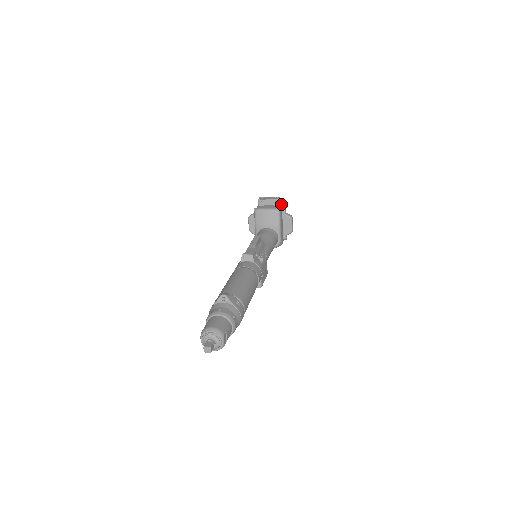
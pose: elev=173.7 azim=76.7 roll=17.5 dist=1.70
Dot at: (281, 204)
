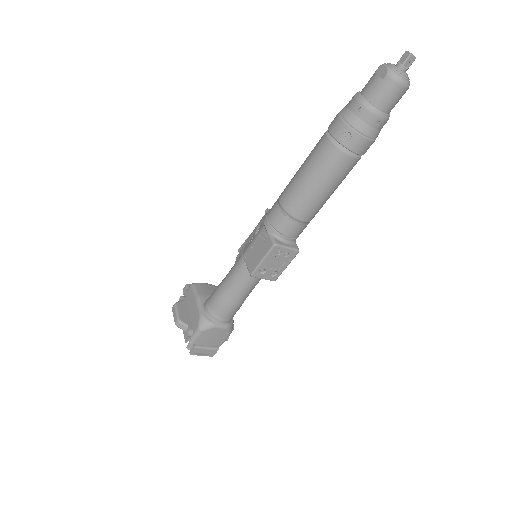
Dot at: occluded
